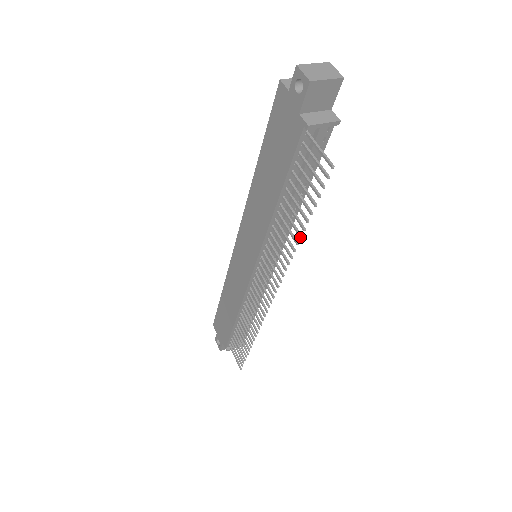
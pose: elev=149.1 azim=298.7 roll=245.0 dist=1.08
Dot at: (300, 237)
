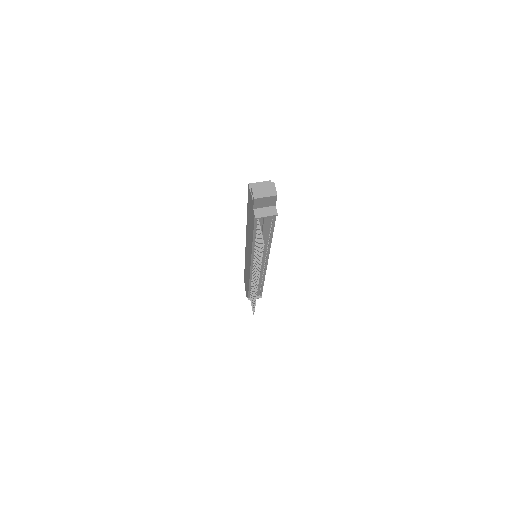
Dot at: (260, 266)
